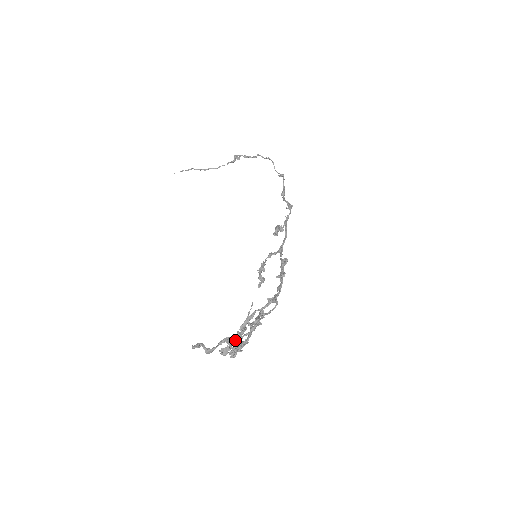
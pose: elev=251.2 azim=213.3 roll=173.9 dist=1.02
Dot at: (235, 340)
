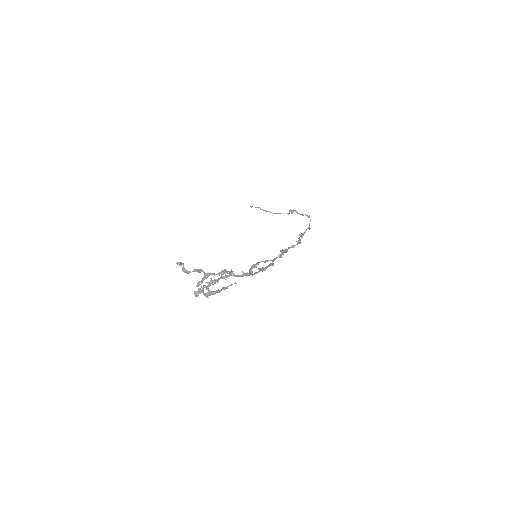
Dot at: (204, 273)
